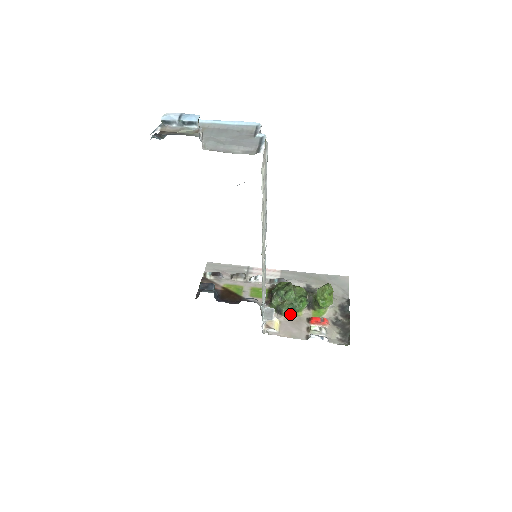
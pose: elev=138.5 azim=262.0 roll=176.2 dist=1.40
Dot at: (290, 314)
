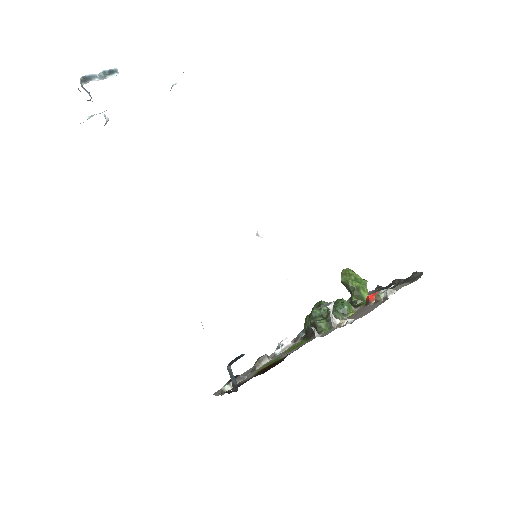
Dot at: (346, 318)
